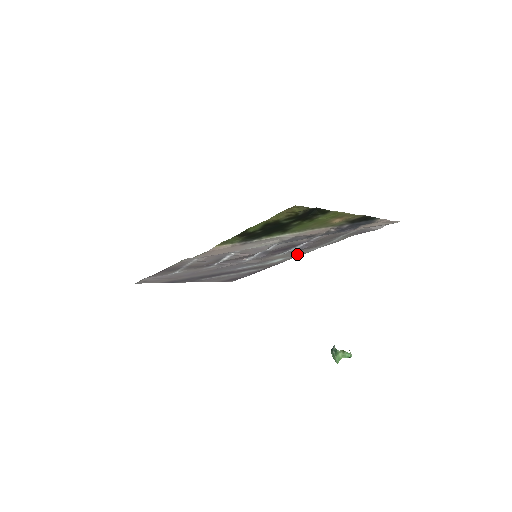
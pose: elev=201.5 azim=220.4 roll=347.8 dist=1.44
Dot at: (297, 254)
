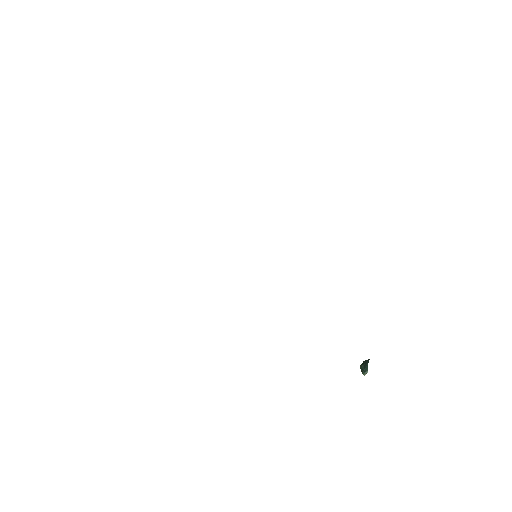
Dot at: occluded
